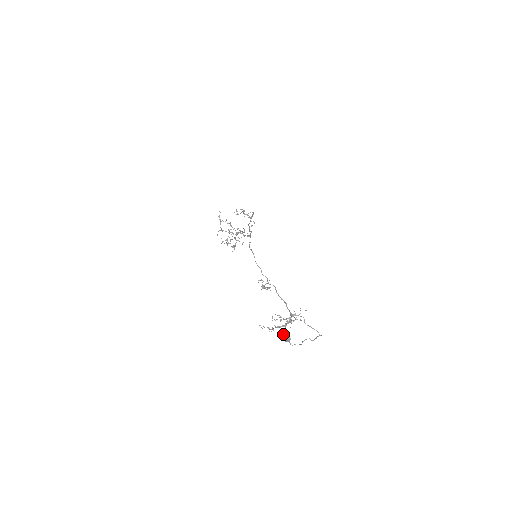
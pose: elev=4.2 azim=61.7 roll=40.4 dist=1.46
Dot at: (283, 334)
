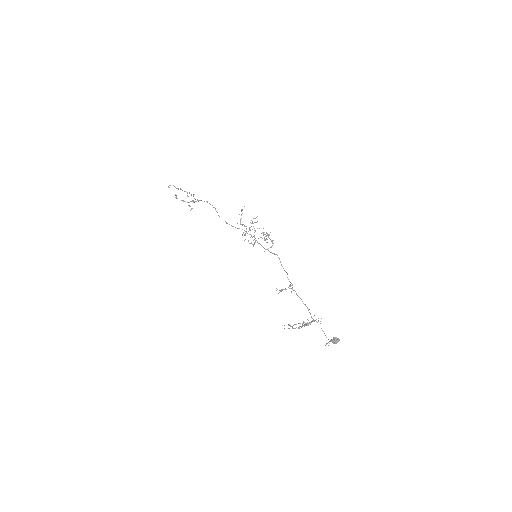
Dot at: (338, 338)
